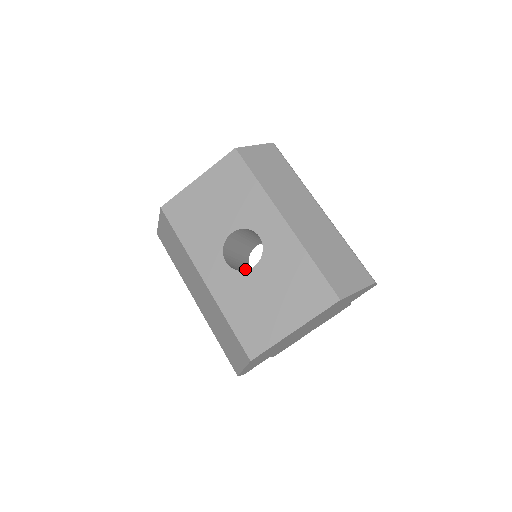
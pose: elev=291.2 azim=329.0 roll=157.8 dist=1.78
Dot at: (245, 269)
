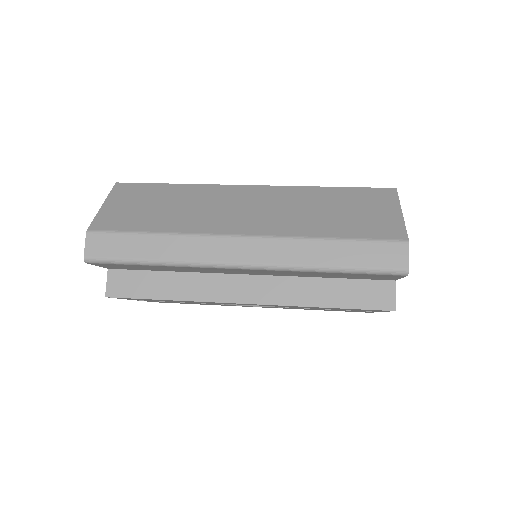
Dot at: occluded
